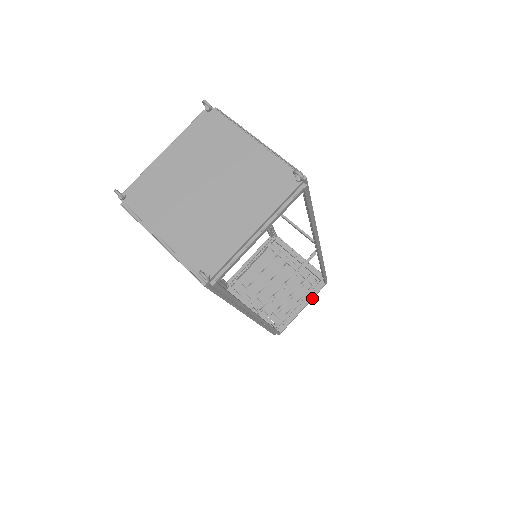
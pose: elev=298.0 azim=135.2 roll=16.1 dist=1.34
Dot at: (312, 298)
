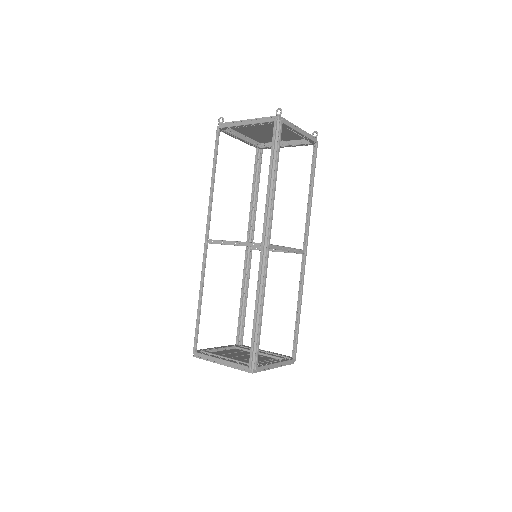
Dot at: (284, 362)
